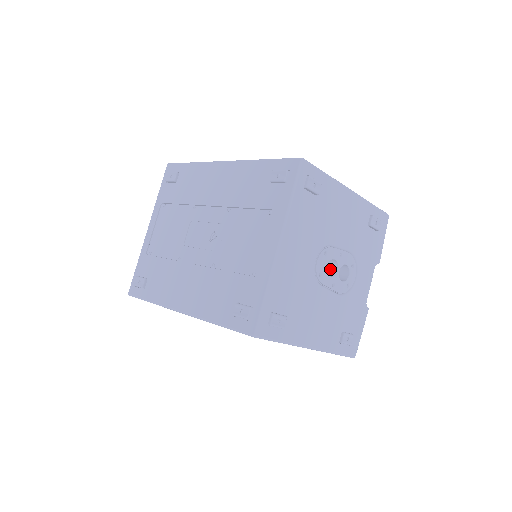
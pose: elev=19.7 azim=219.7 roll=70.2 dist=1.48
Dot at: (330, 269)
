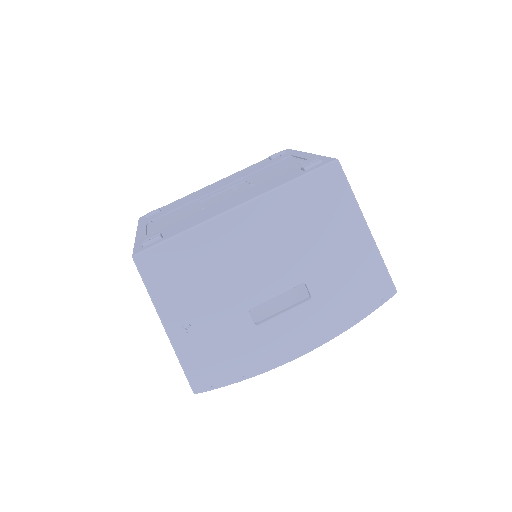
Dot at: occluded
